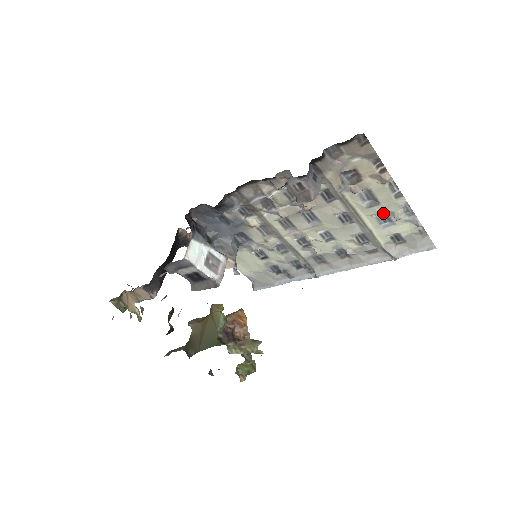
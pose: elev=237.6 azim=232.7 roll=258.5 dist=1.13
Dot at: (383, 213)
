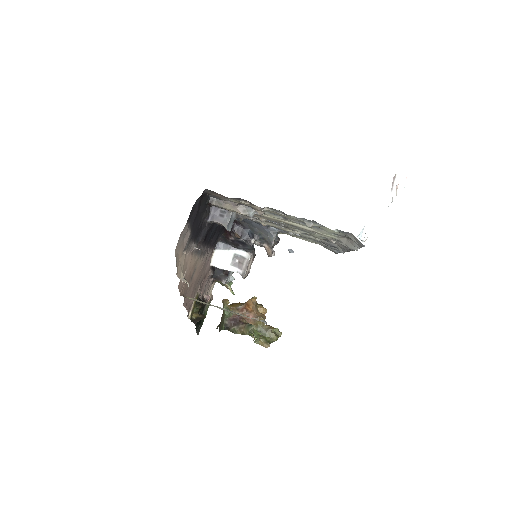
Dot at: (300, 222)
